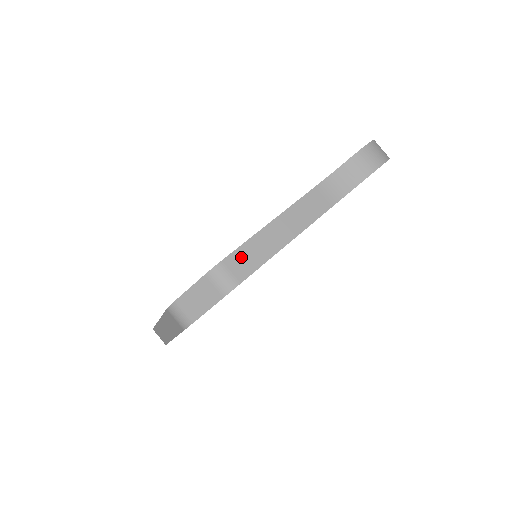
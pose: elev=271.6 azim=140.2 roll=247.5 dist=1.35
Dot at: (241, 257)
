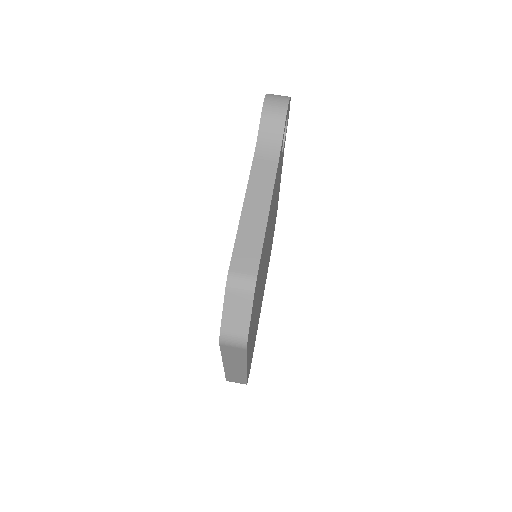
Dot at: (241, 255)
